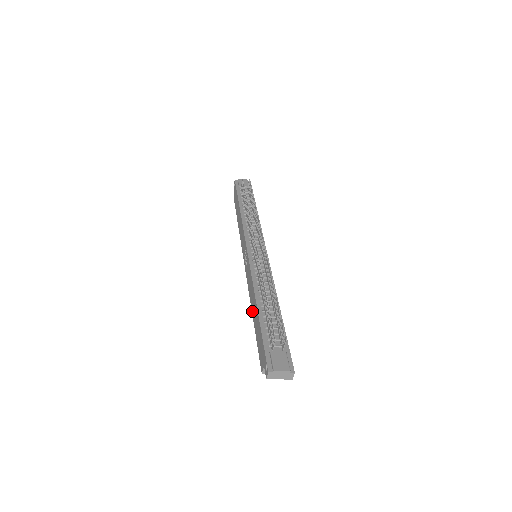
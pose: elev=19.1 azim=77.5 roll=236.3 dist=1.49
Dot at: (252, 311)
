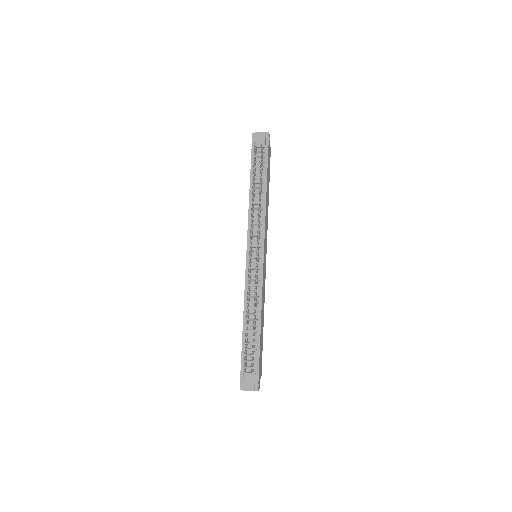
Dot at: occluded
